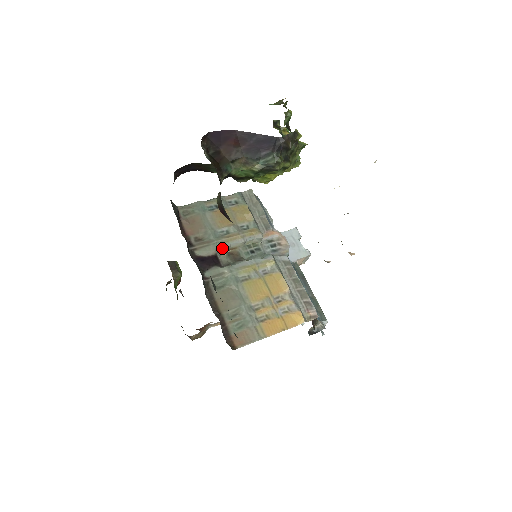
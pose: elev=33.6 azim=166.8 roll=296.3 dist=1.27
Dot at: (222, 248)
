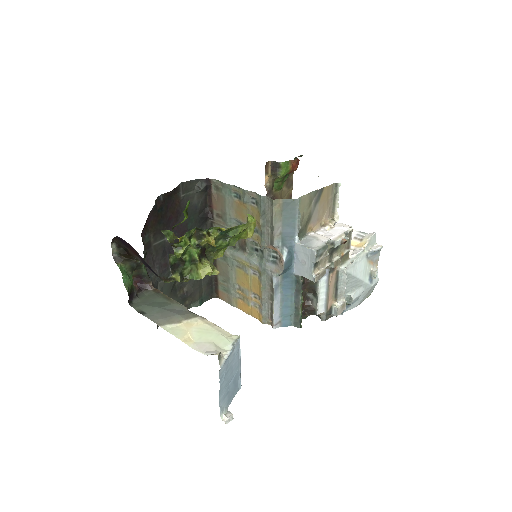
Dot at: occluded
